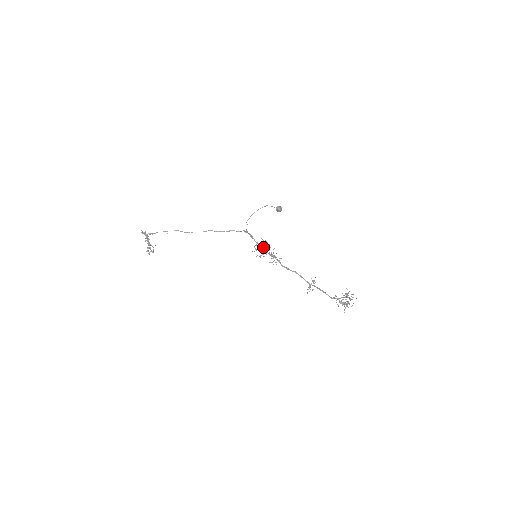
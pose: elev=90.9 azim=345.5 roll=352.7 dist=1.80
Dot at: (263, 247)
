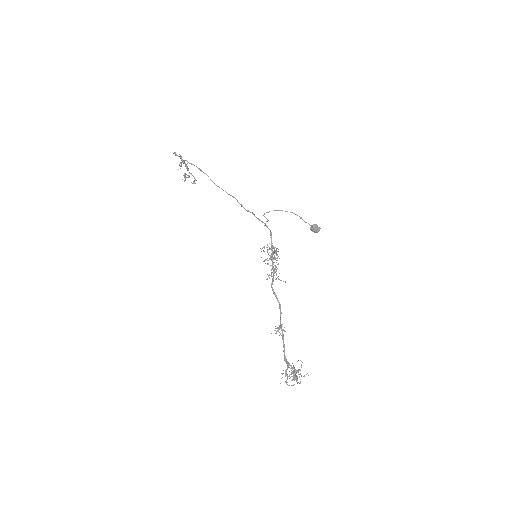
Dot at: occluded
